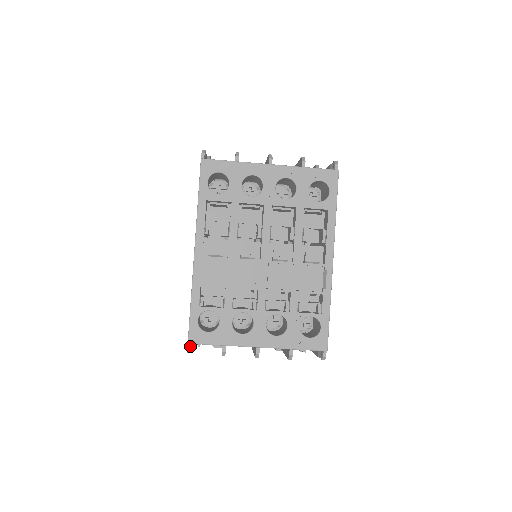
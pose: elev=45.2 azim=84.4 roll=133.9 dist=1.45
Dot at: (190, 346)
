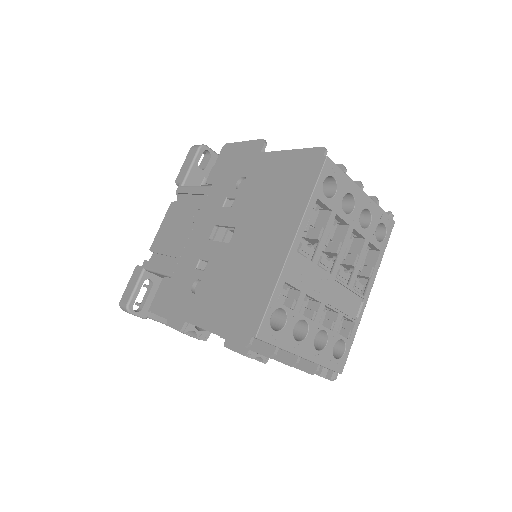
Dot at: occluded
